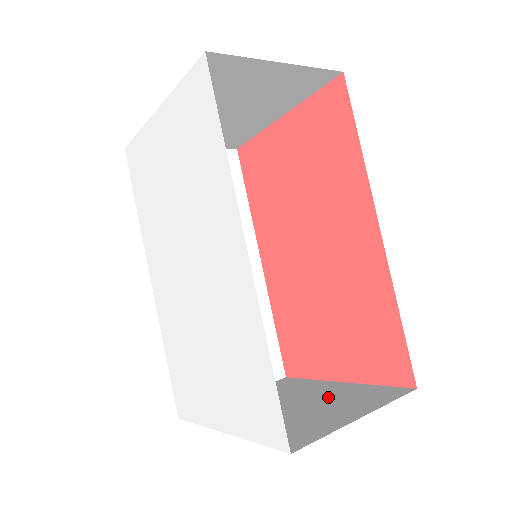
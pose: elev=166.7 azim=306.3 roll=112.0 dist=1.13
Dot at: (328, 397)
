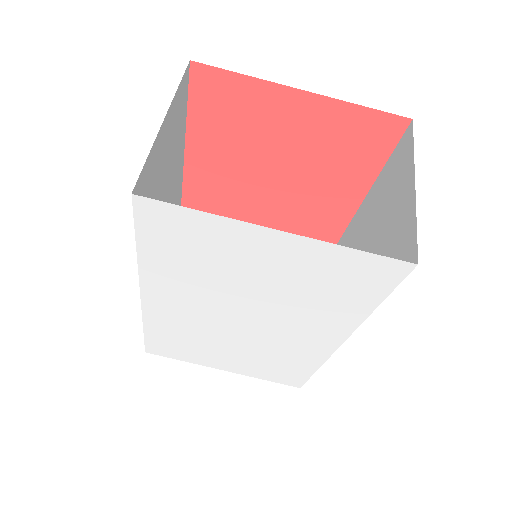
Dot at: occluded
